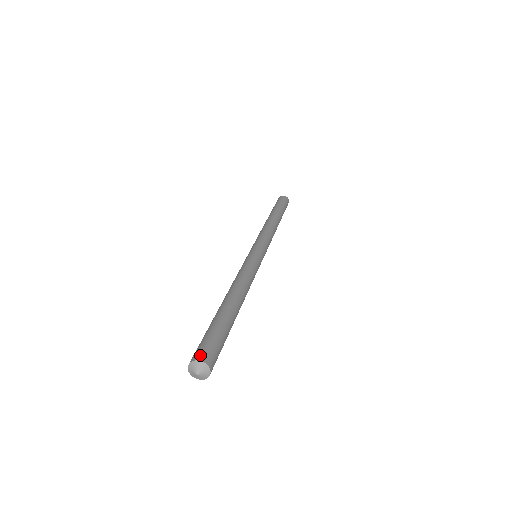
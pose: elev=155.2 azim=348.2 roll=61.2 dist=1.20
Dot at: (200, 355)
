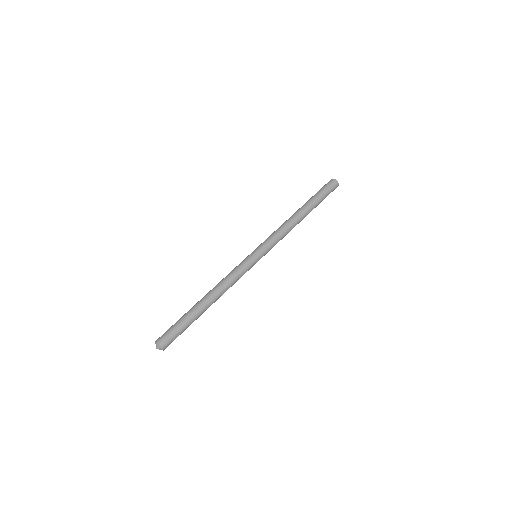
Dot at: (159, 339)
